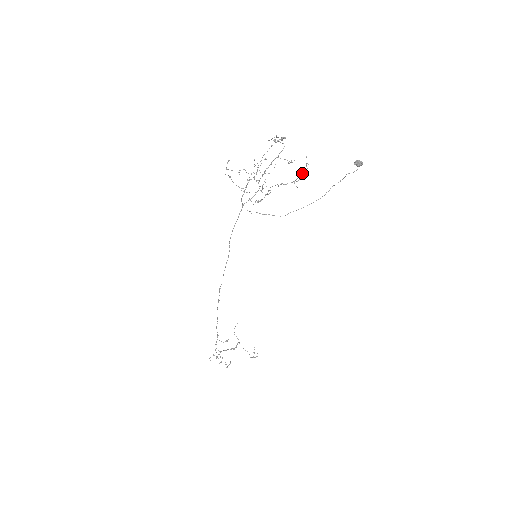
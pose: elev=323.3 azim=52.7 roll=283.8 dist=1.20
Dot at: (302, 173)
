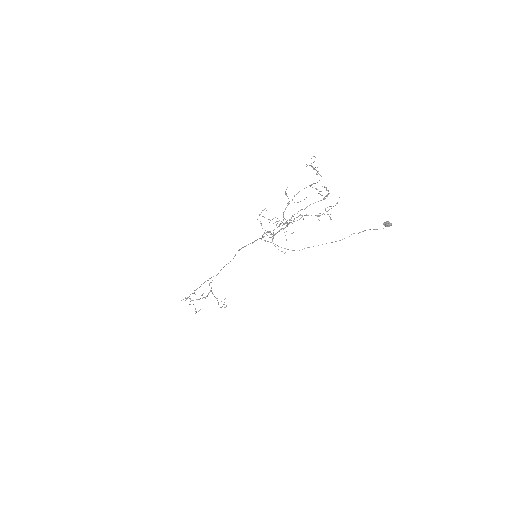
Dot at: (329, 206)
